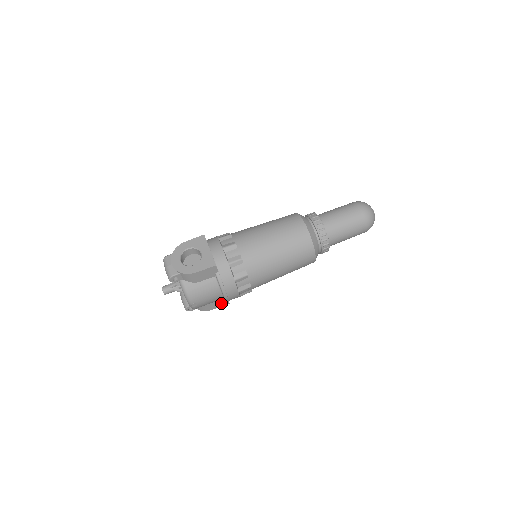
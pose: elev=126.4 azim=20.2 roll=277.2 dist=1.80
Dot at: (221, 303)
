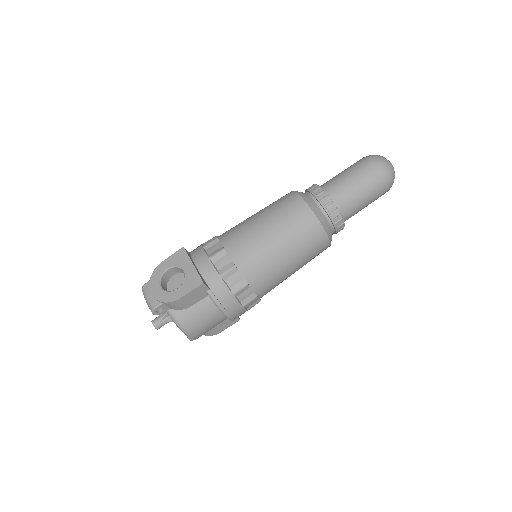
Dot at: (229, 322)
